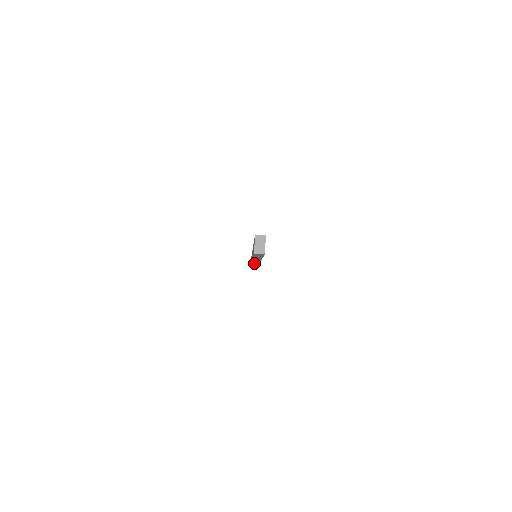
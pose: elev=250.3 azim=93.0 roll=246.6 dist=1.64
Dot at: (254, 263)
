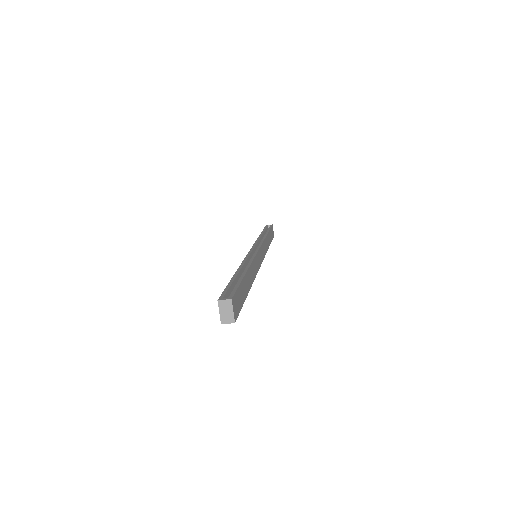
Dot at: occluded
